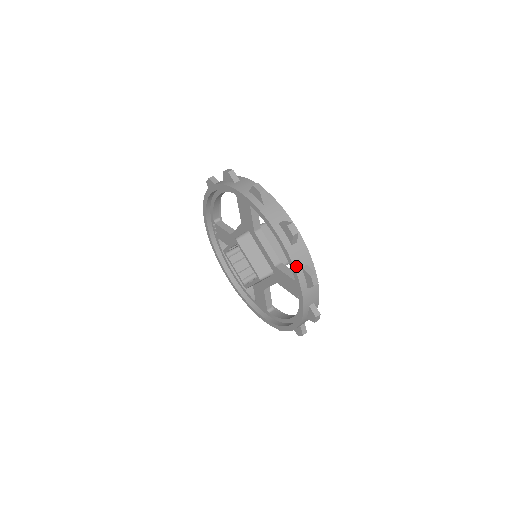
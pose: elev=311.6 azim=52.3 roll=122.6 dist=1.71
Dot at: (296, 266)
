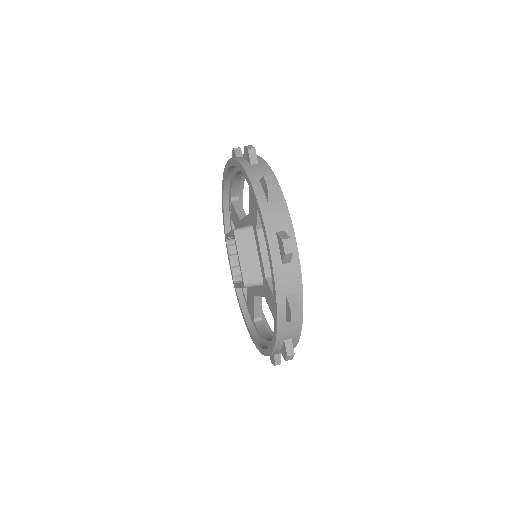
Dot at: (279, 291)
